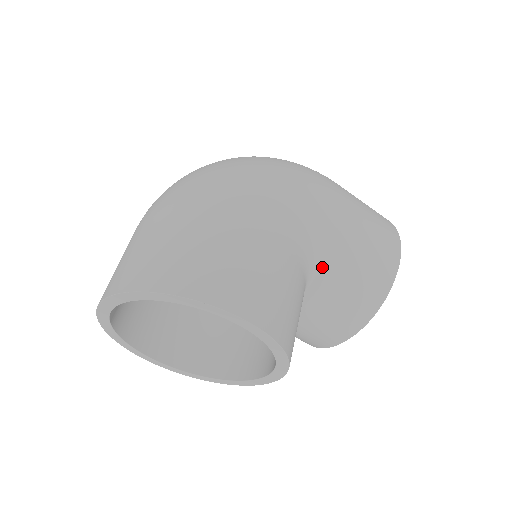
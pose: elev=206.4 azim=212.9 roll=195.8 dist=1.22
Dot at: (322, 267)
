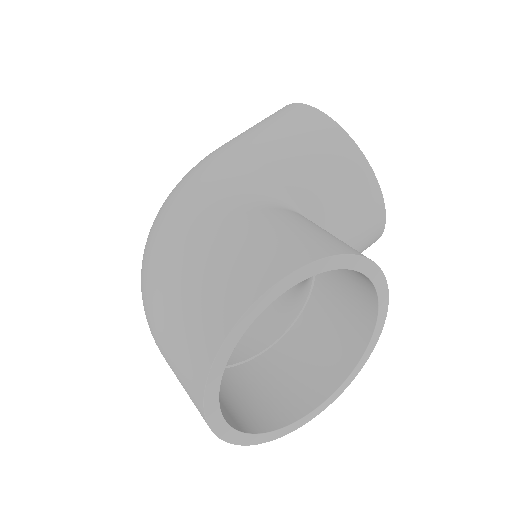
Dot at: (284, 188)
